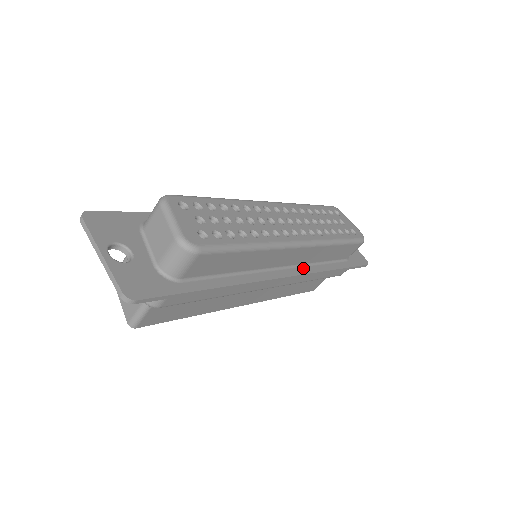
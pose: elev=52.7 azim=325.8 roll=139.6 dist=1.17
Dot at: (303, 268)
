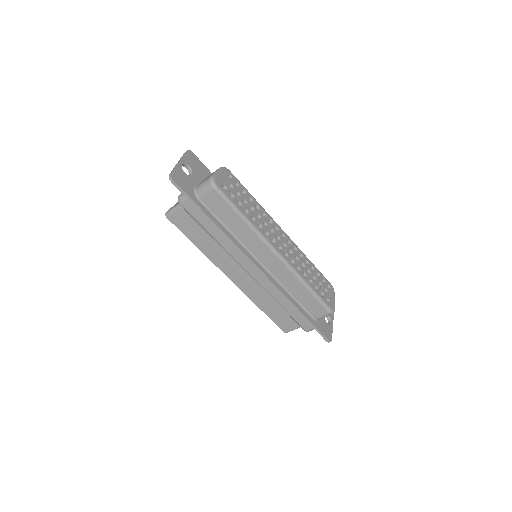
Dot at: (274, 280)
